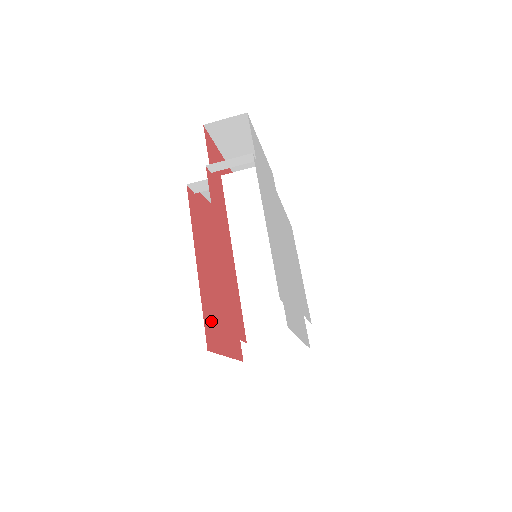
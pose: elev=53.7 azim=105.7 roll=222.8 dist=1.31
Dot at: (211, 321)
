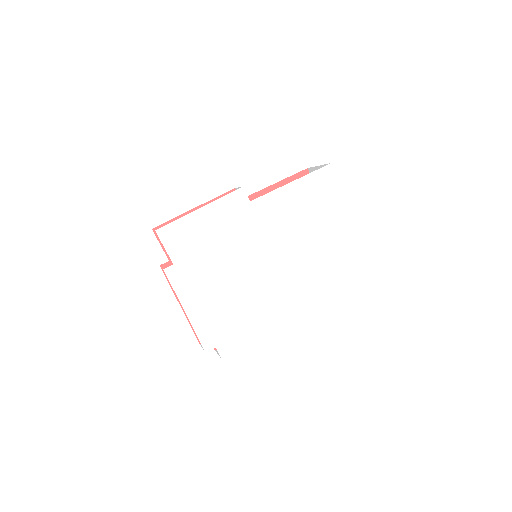
Dot at: occluded
